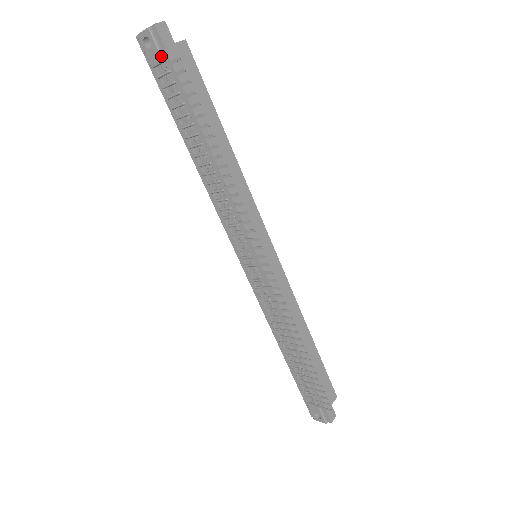
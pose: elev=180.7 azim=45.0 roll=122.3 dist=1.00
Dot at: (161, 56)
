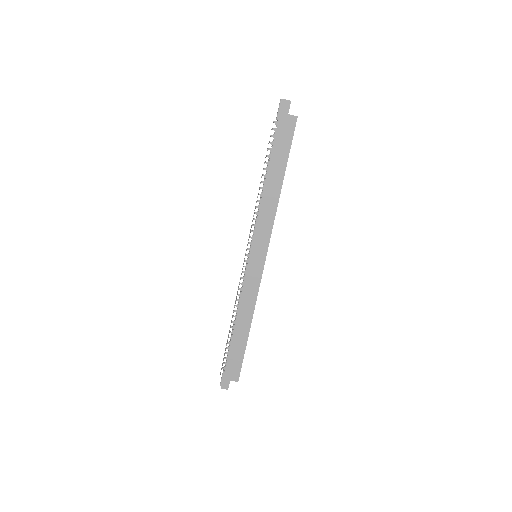
Dot at: (277, 116)
